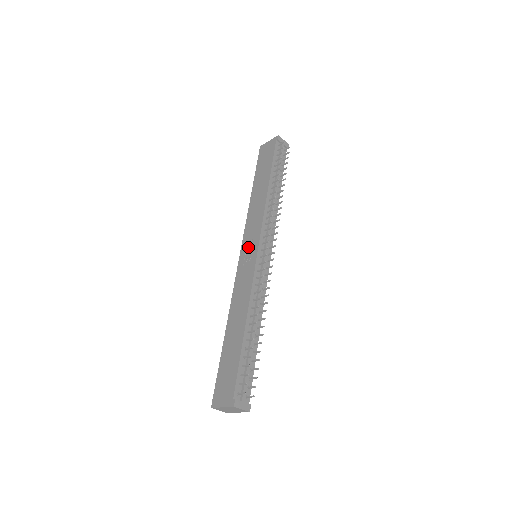
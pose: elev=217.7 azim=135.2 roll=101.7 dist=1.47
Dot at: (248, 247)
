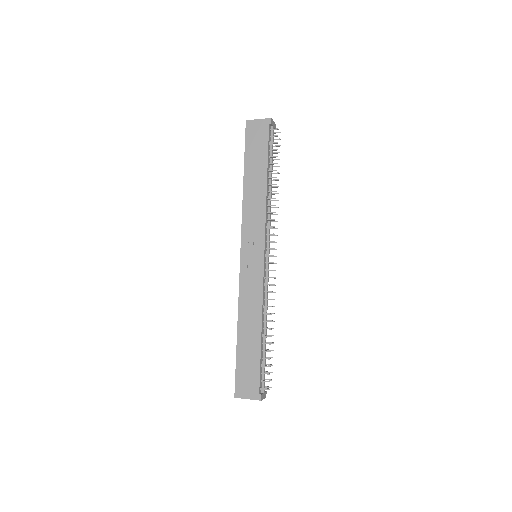
Dot at: (250, 249)
